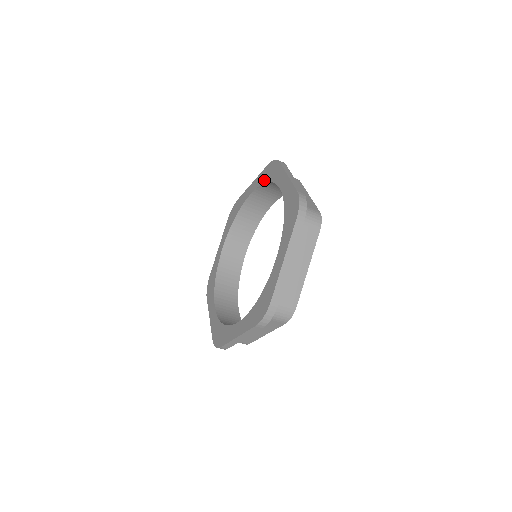
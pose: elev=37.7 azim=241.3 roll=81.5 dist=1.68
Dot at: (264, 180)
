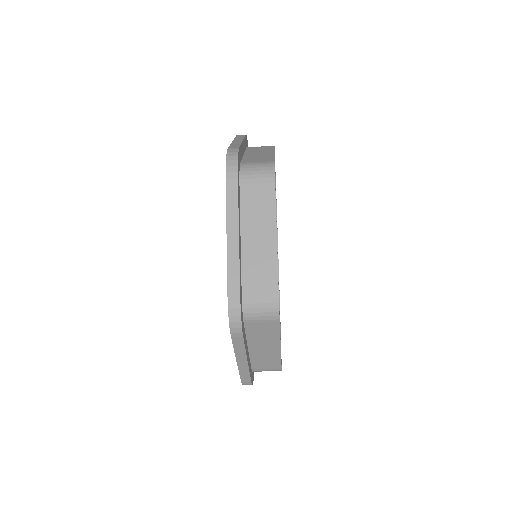
Dot at: occluded
